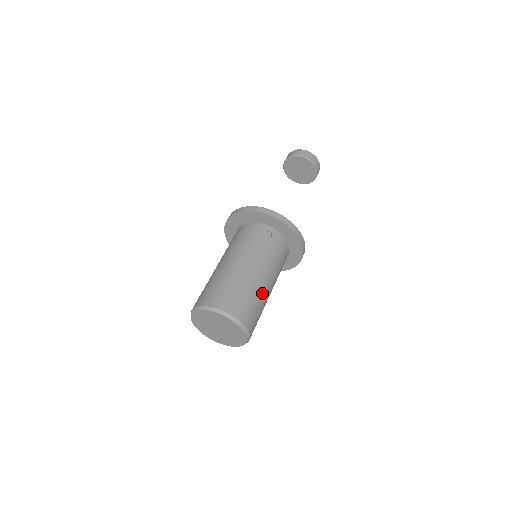
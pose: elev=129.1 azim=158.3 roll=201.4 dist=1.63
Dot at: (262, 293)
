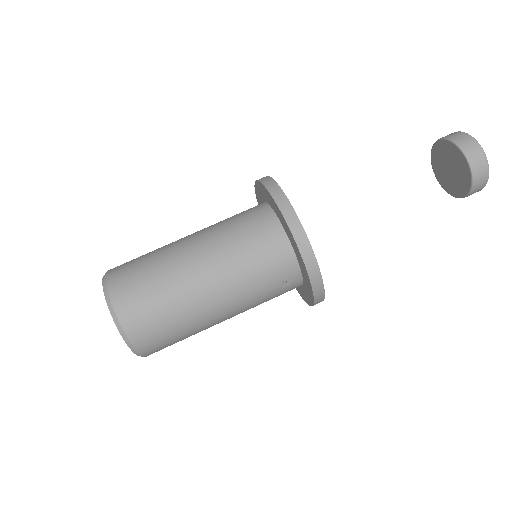
Dot at: occluded
